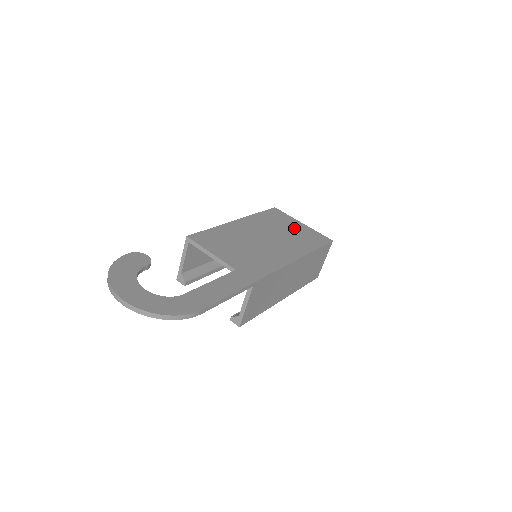
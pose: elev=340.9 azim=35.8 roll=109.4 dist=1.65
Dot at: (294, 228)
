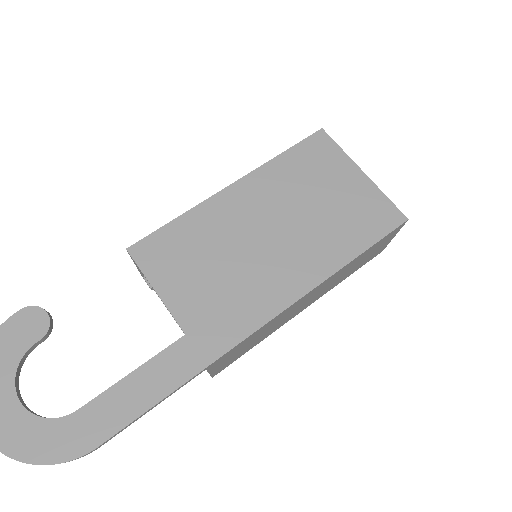
Dot at: (339, 191)
